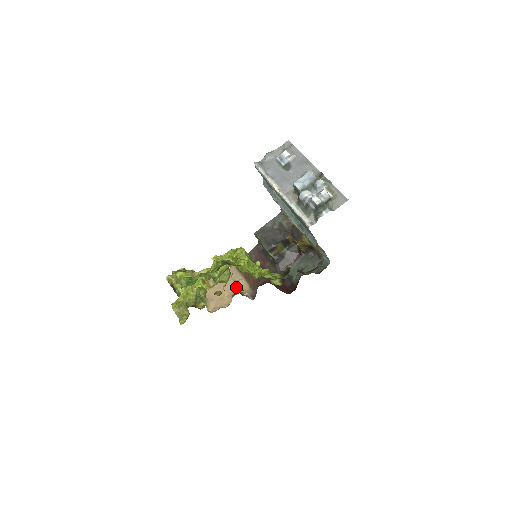
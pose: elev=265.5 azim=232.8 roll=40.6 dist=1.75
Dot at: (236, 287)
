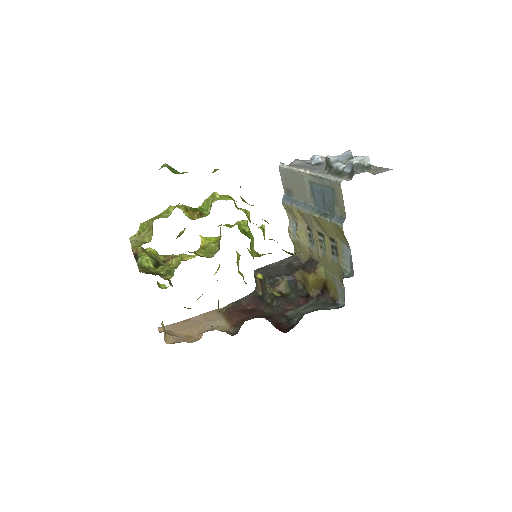
Dot at: (212, 327)
